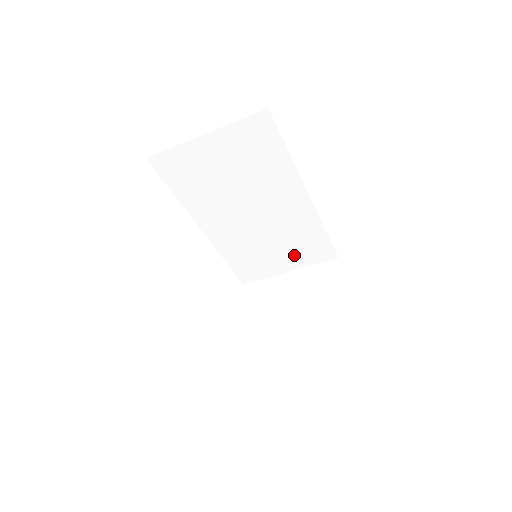
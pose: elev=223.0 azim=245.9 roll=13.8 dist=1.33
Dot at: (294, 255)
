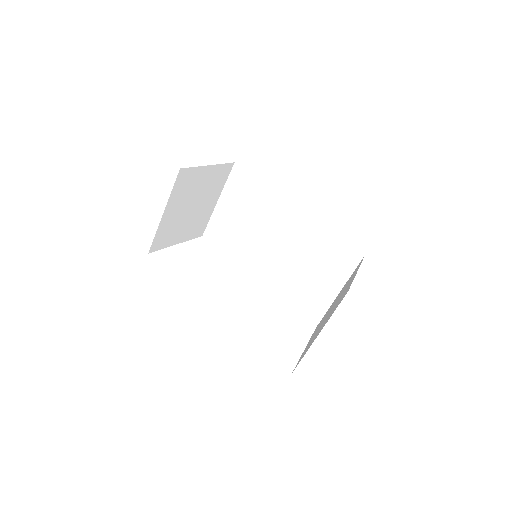
Dot at: (329, 271)
